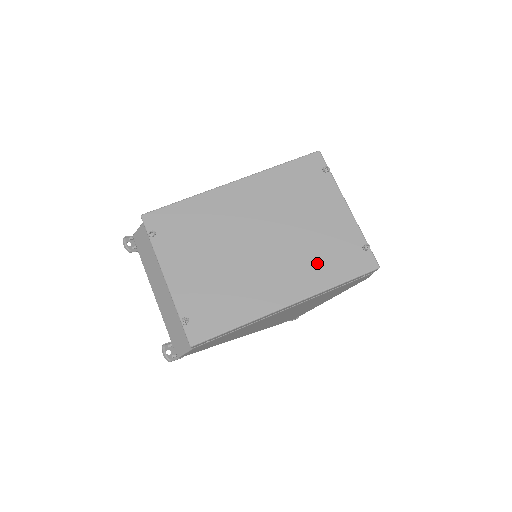
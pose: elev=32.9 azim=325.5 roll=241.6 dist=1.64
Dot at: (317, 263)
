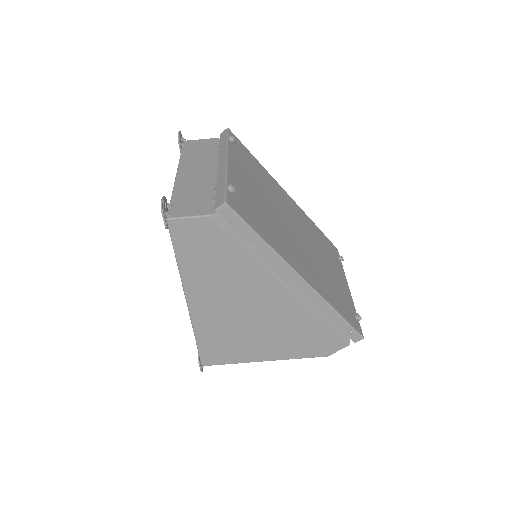
Dot at: (327, 285)
